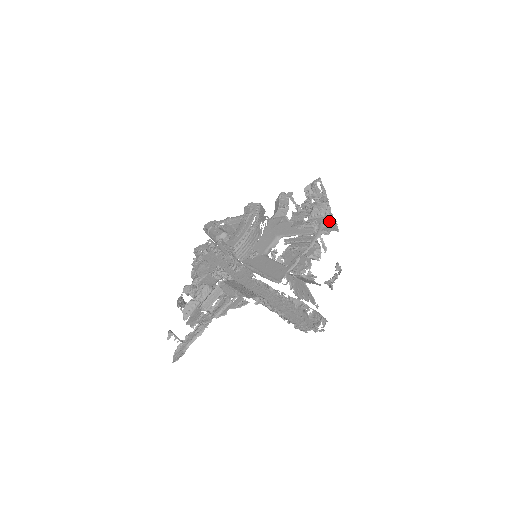
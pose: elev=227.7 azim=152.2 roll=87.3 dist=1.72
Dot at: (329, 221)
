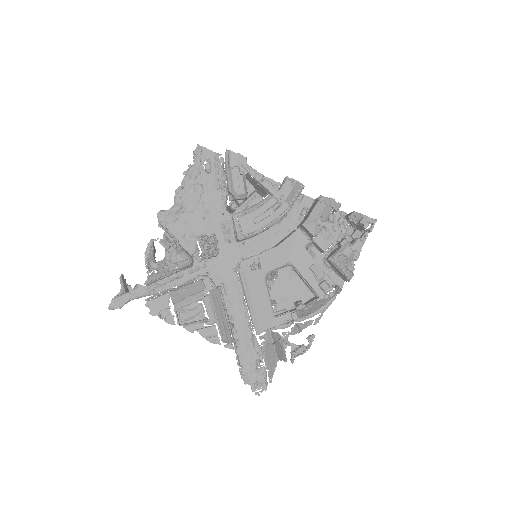
Dot at: (342, 276)
